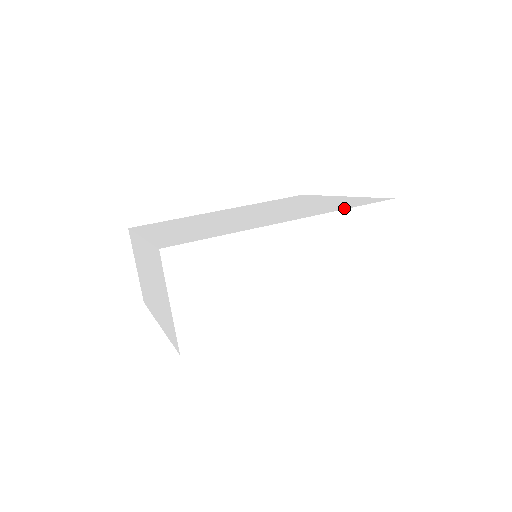
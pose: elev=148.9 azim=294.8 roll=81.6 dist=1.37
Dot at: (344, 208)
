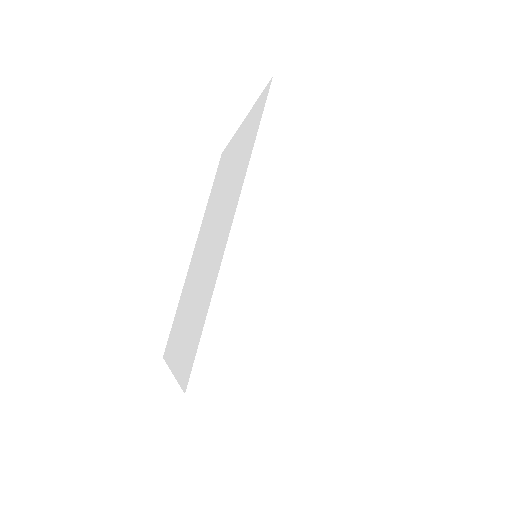
Dot at: (252, 147)
